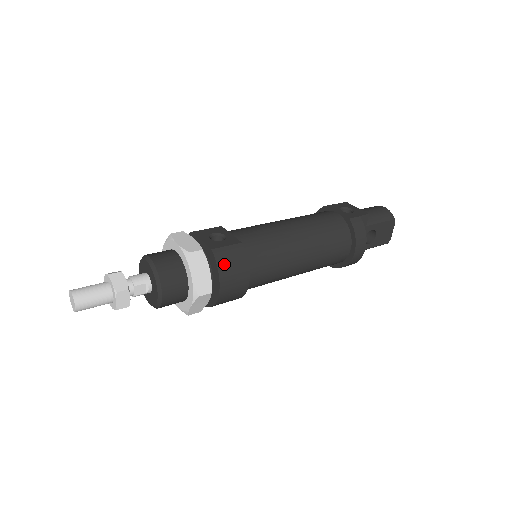
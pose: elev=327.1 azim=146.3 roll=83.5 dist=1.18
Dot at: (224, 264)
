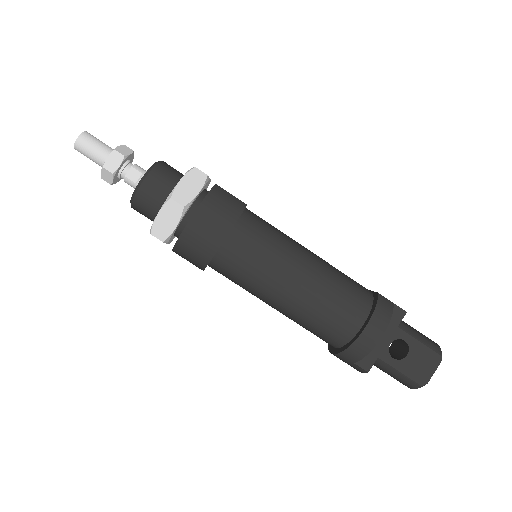
Dot at: (216, 198)
